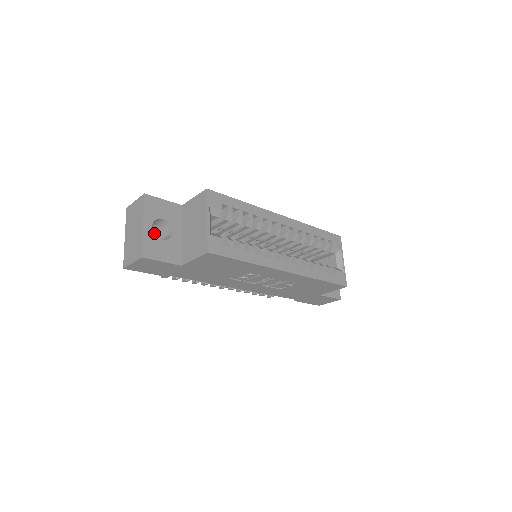
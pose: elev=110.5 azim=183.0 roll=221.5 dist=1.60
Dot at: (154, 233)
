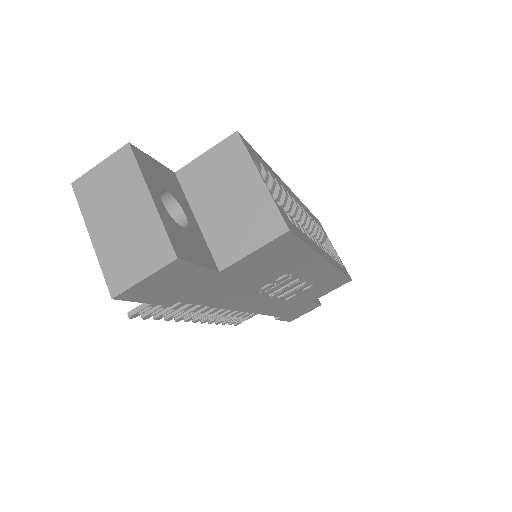
Dot at: occluded
